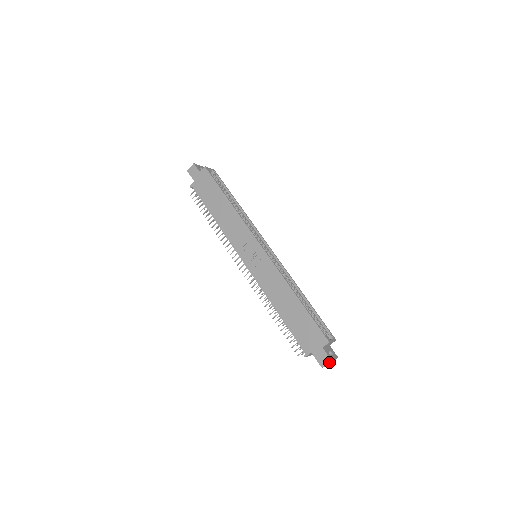
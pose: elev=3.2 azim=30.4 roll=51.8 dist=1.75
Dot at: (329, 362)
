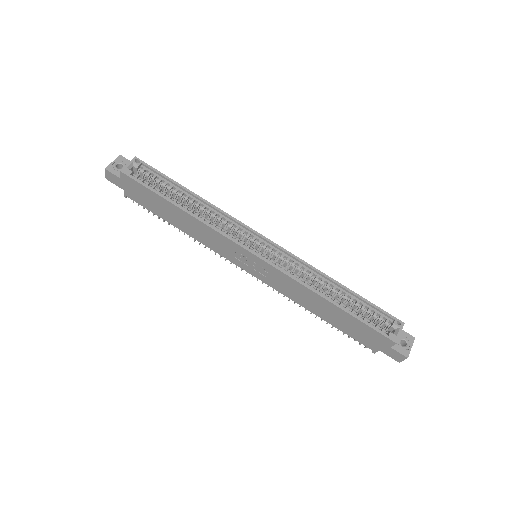
Dot at: (405, 356)
